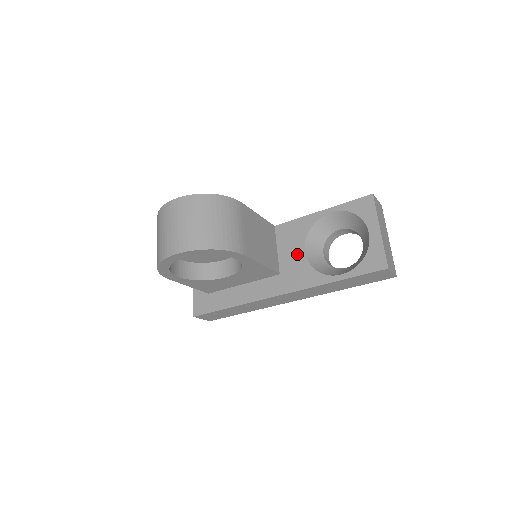
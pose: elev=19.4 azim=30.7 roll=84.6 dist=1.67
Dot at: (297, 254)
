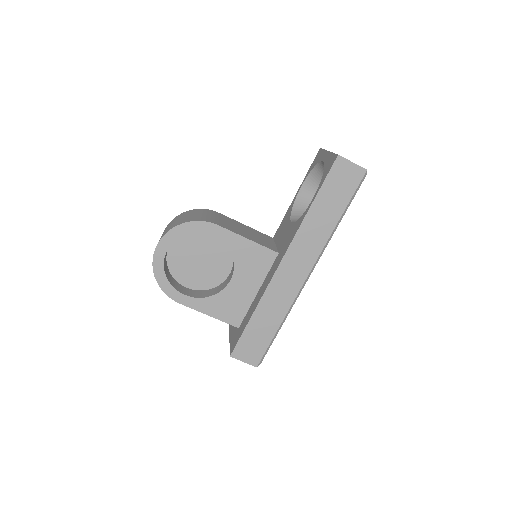
Dot at: (287, 229)
